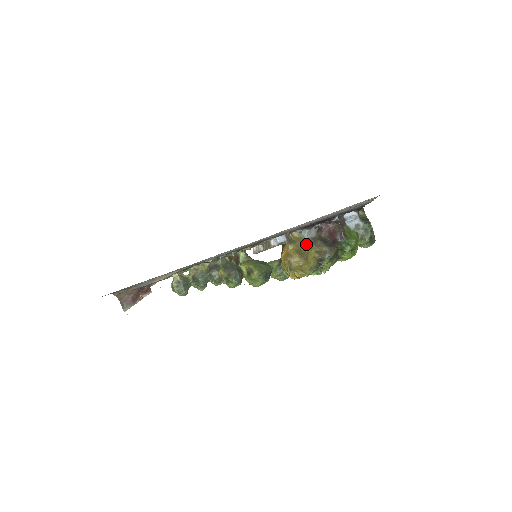
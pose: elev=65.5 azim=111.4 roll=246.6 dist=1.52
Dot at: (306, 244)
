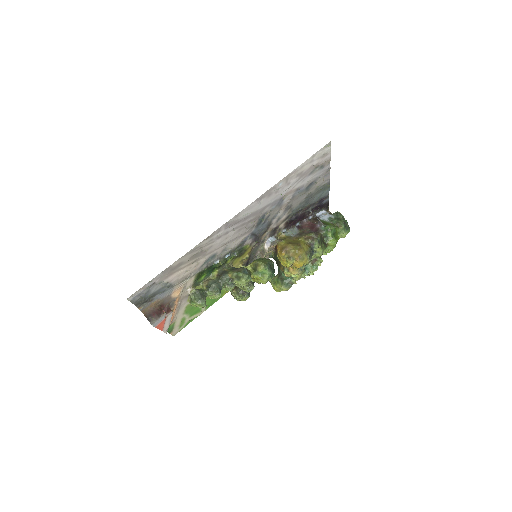
Dot at: (294, 238)
